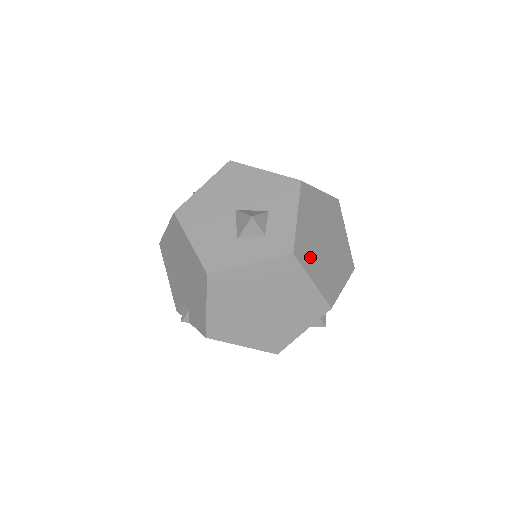
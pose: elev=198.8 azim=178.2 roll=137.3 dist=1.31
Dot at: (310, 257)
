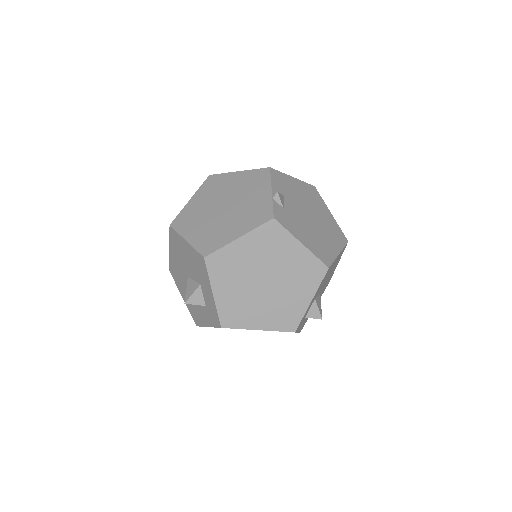
Dot at: (246, 313)
